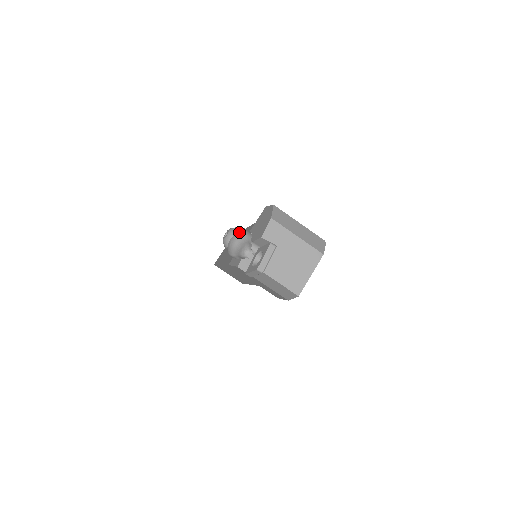
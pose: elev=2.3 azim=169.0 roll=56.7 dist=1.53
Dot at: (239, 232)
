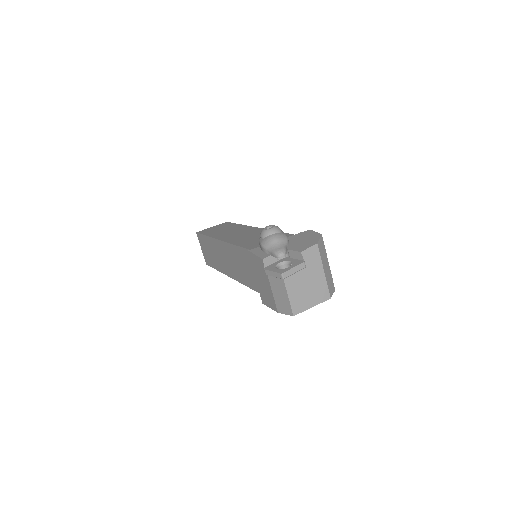
Dot at: (283, 234)
